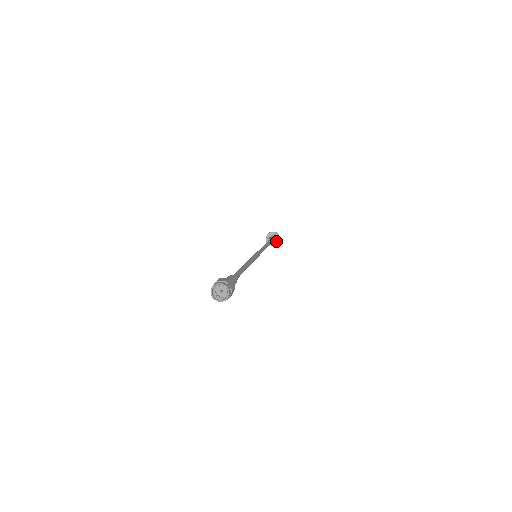
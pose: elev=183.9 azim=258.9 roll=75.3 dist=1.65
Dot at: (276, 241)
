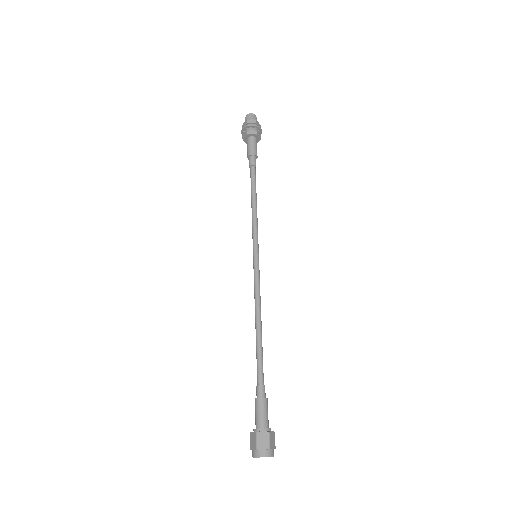
Dot at: (257, 141)
